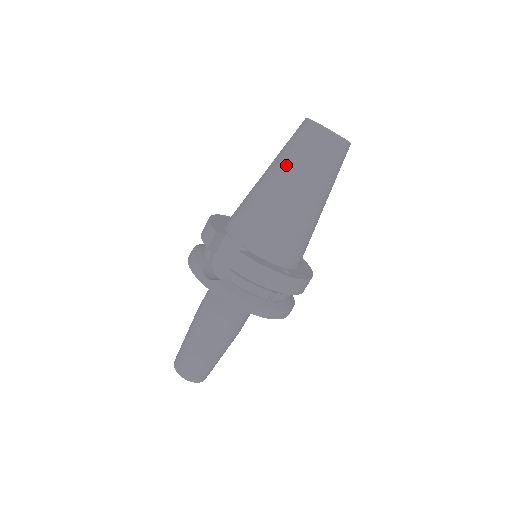
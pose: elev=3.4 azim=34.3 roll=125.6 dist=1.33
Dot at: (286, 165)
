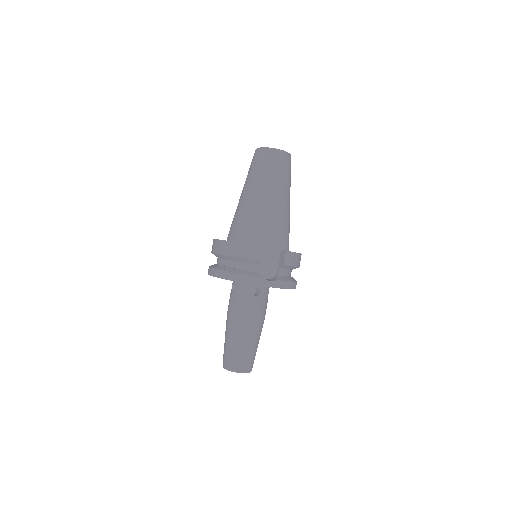
Dot at: (276, 183)
